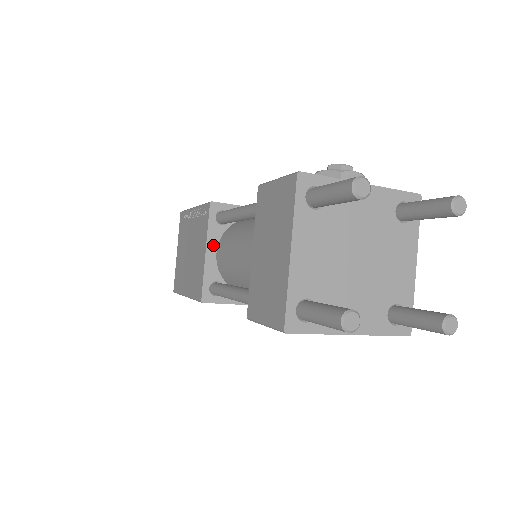
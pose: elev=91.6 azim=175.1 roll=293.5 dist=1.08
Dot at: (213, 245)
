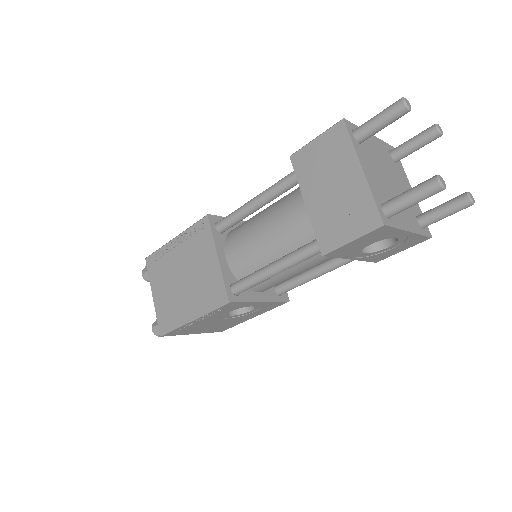
Dot at: (221, 251)
